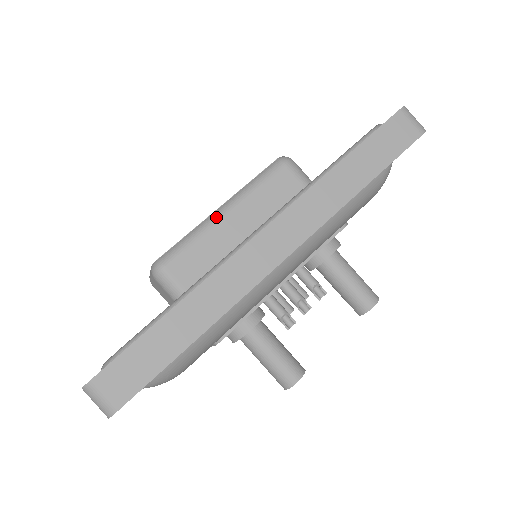
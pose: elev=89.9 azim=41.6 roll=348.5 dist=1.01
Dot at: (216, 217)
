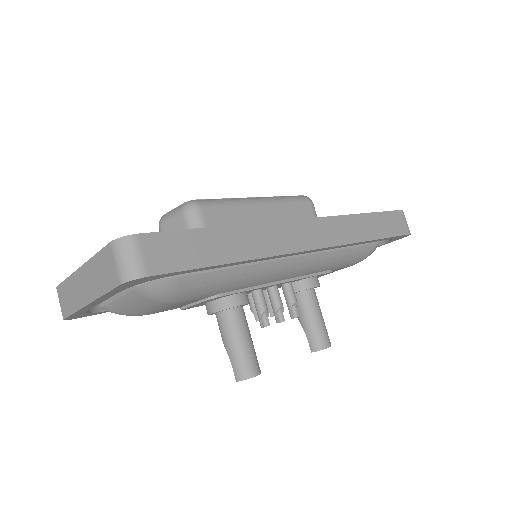
Dot at: (253, 201)
